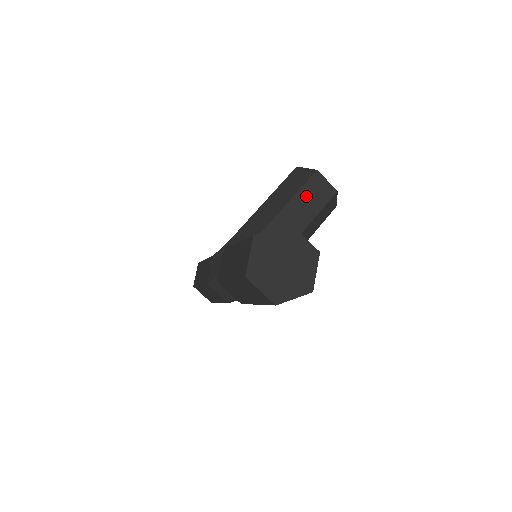
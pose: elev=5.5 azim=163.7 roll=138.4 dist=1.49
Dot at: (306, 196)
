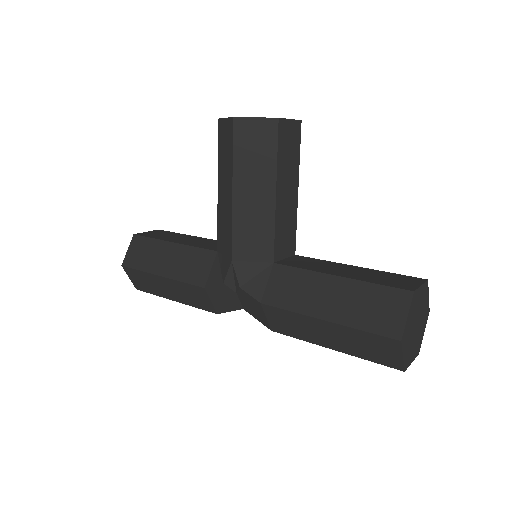
Dot at: (284, 162)
